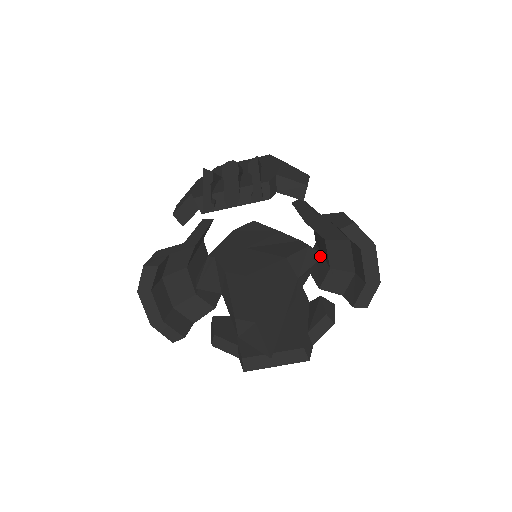
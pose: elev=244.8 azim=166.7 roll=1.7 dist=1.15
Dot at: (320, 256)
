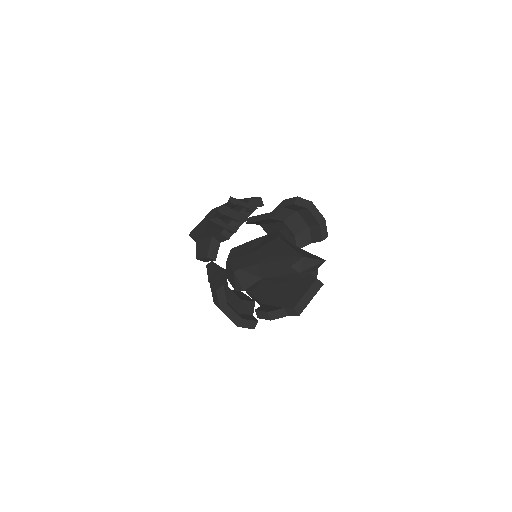
Dot at: (287, 231)
